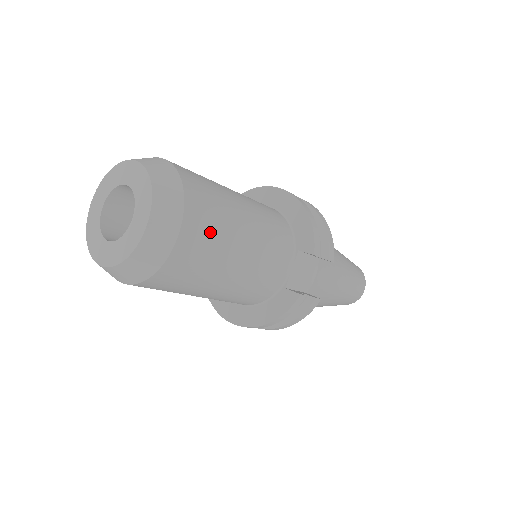
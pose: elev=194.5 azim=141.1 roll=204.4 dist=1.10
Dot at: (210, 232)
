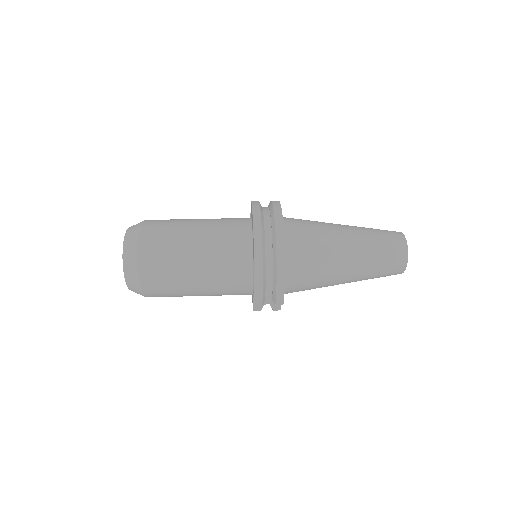
Dot at: (166, 294)
